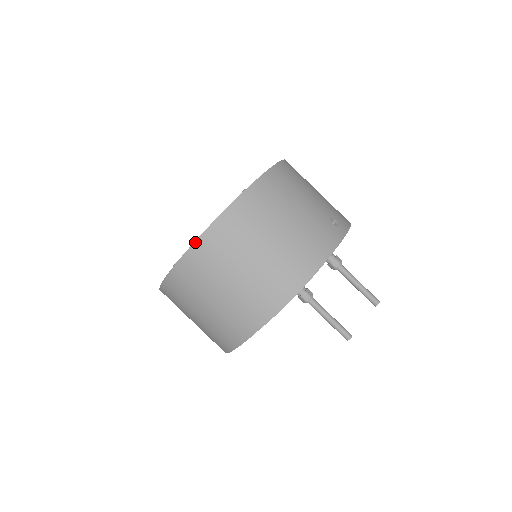
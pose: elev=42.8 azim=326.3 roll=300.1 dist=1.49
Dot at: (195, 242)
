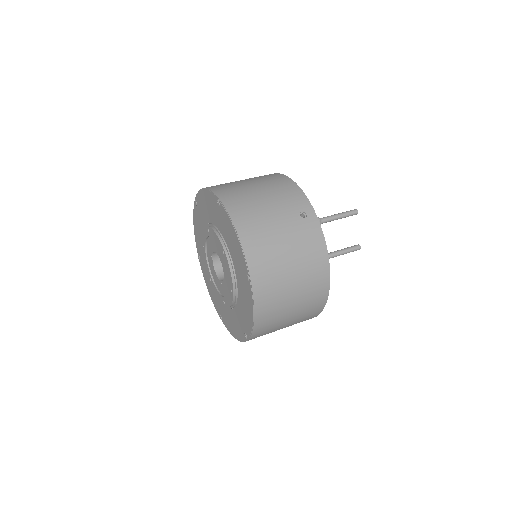
Dot at: (253, 328)
